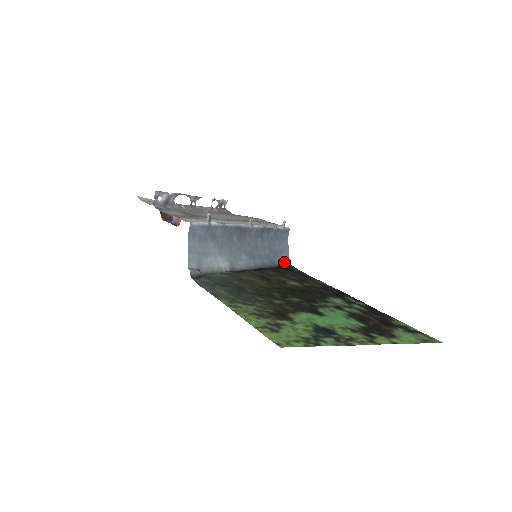
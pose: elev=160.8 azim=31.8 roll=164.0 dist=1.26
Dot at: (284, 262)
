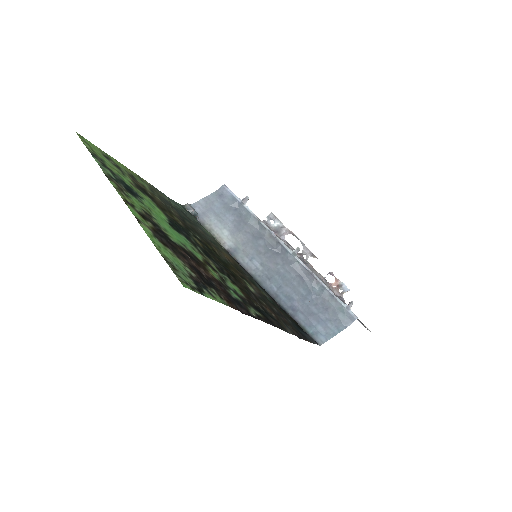
Dot at: (313, 333)
